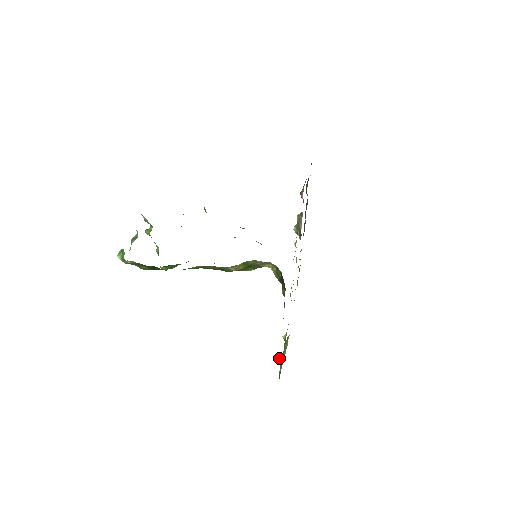
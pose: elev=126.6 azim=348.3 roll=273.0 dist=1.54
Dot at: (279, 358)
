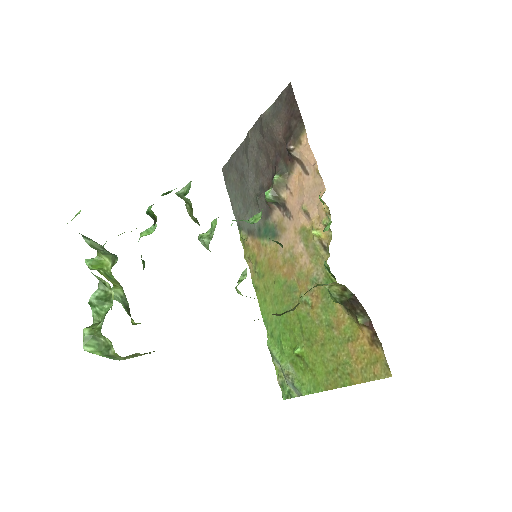
Dot at: (286, 376)
